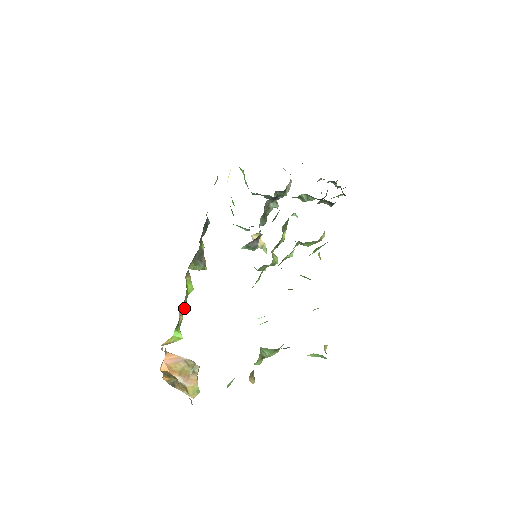
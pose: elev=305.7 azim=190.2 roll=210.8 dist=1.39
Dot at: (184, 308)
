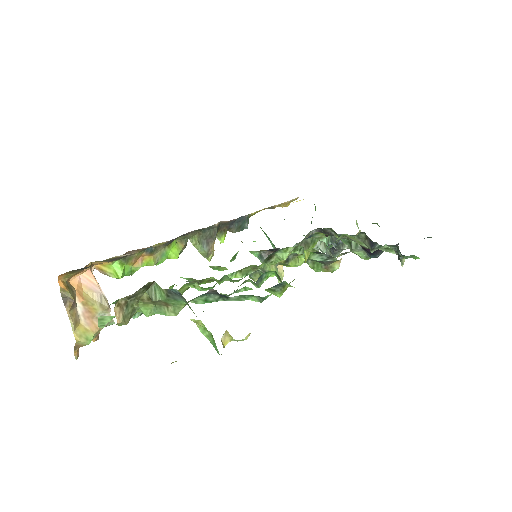
Dot at: (150, 261)
